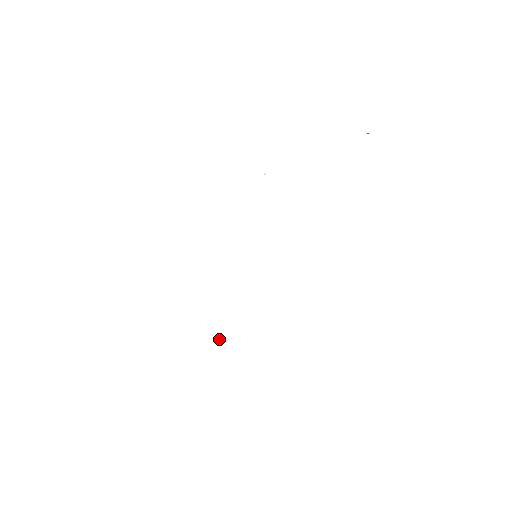
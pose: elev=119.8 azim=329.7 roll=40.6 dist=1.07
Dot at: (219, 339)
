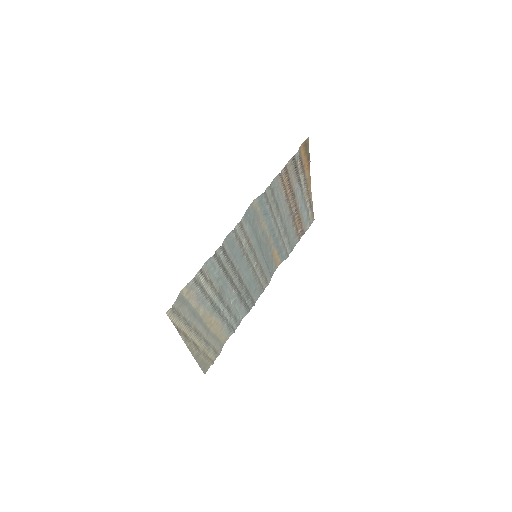
Dot at: (218, 293)
